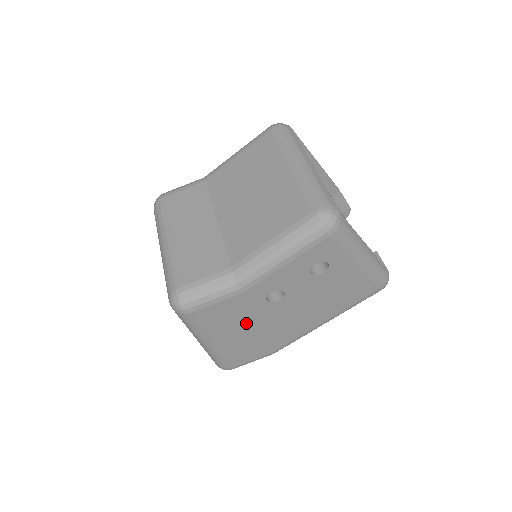
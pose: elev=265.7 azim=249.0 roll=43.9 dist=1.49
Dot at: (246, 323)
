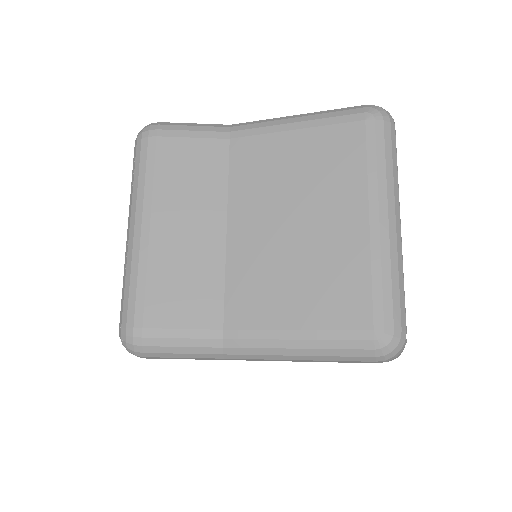
Dot at: occluded
